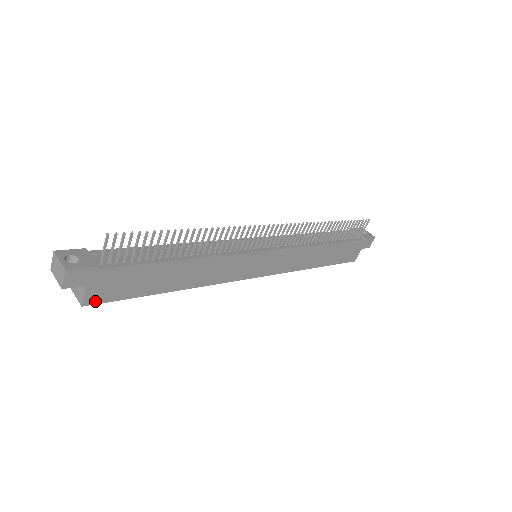
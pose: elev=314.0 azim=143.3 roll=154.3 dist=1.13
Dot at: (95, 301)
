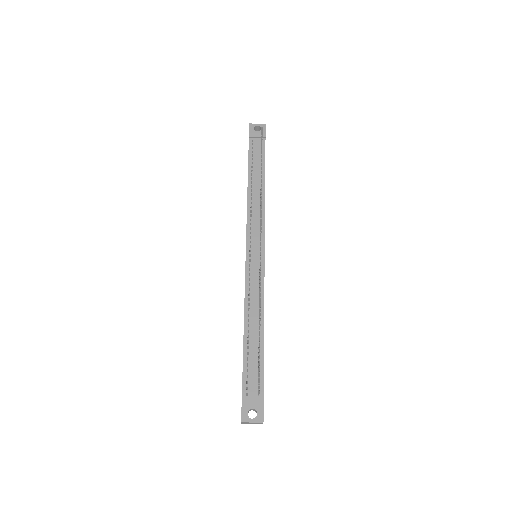
Dot at: occluded
